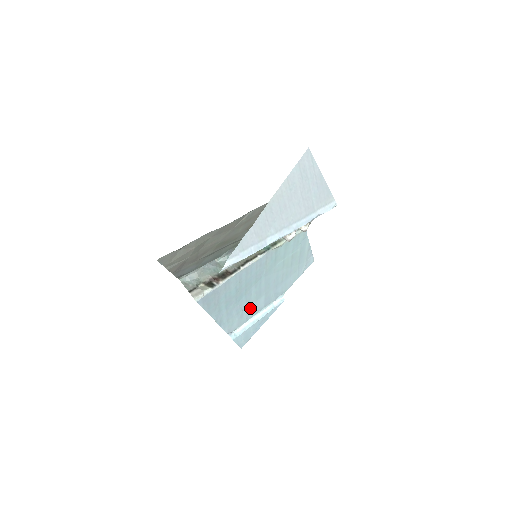
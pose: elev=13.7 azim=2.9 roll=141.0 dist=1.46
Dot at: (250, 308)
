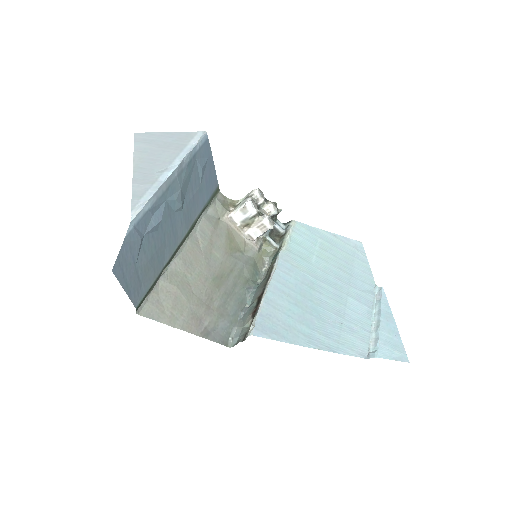
Dot at: (351, 318)
